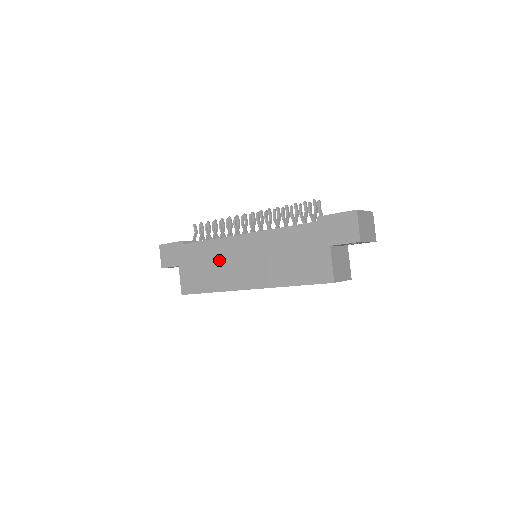
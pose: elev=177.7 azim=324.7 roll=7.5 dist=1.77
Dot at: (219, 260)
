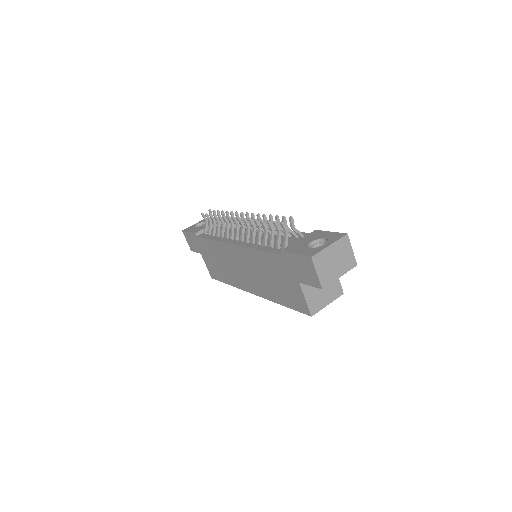
Dot at: (224, 260)
